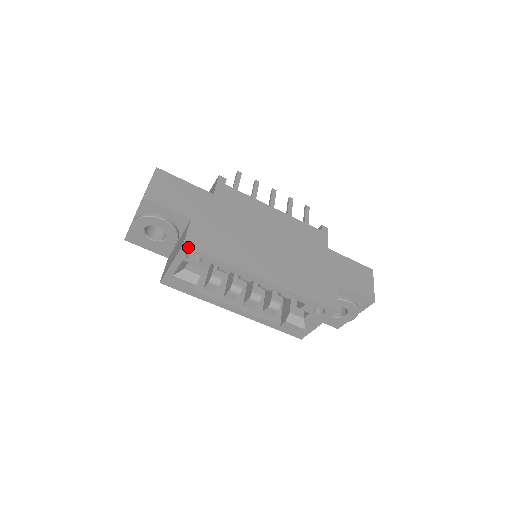
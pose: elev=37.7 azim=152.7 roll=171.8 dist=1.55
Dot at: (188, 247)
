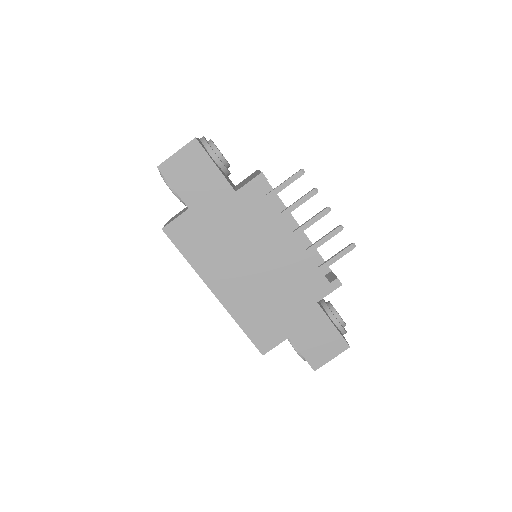
Dot at: (165, 233)
